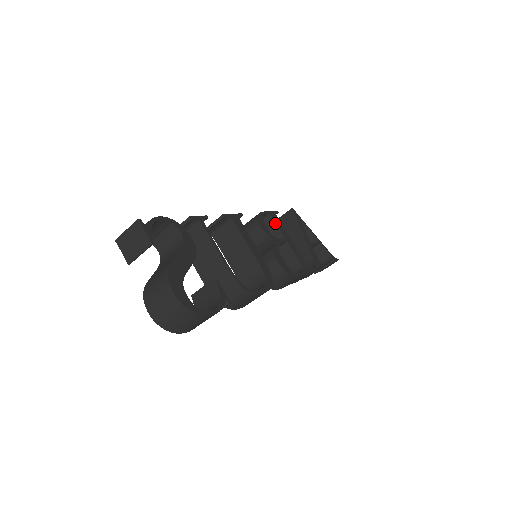
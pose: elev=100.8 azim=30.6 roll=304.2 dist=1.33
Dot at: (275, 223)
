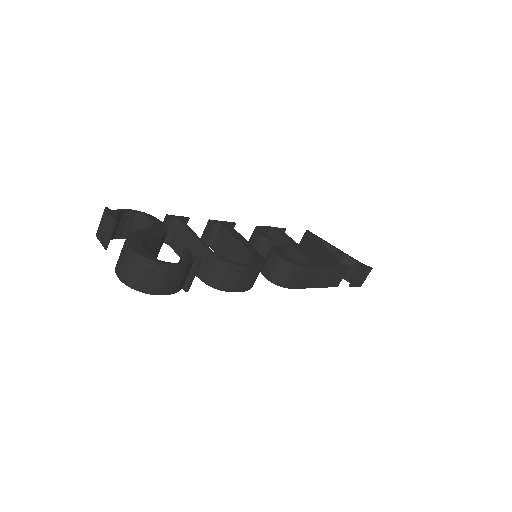
Dot at: (279, 234)
